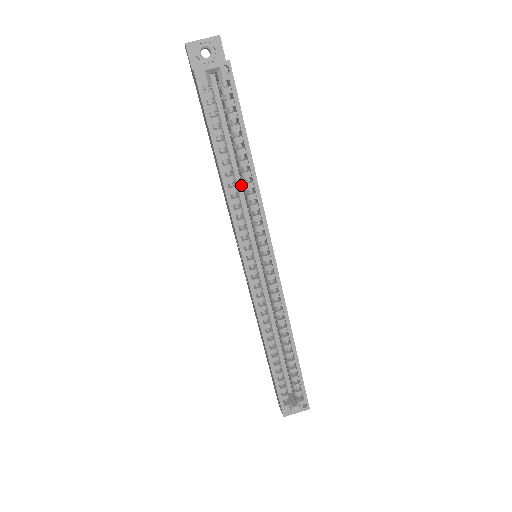
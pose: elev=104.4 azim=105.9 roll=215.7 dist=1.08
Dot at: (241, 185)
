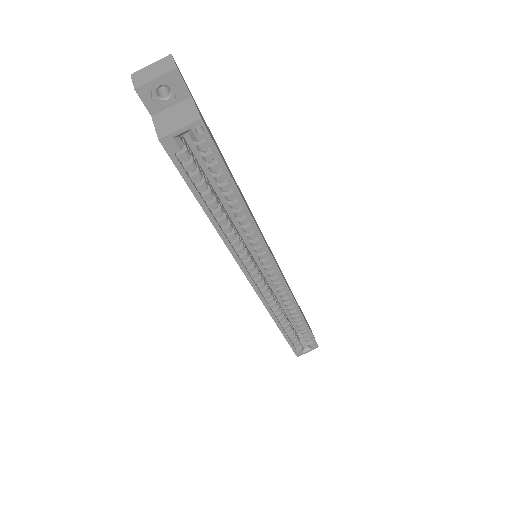
Dot at: occluded
